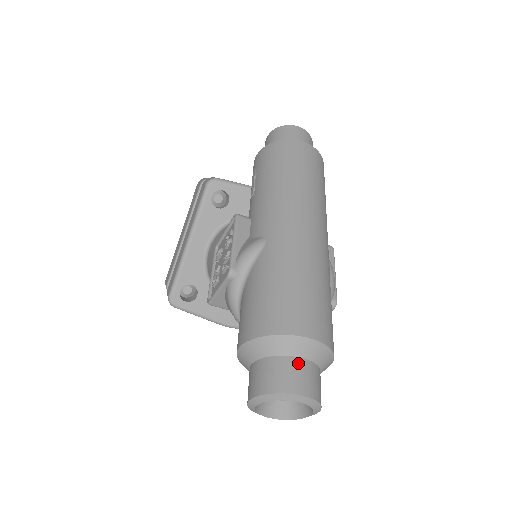
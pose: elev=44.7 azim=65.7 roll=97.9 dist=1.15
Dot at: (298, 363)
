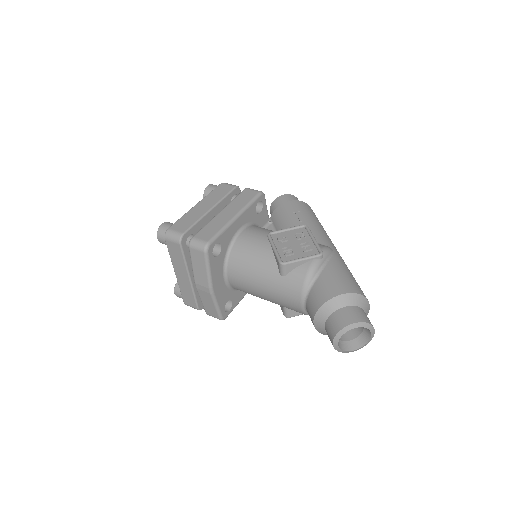
Dot at: occluded
